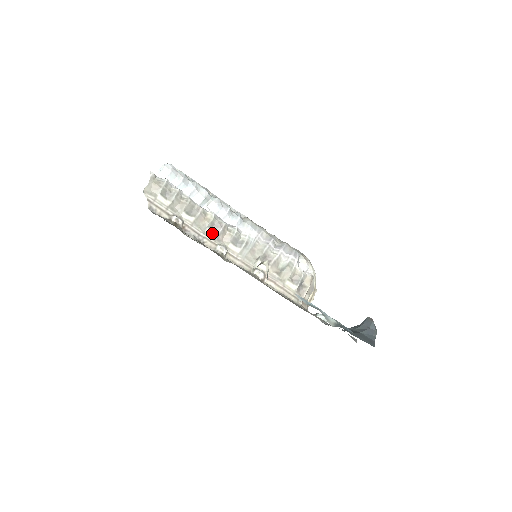
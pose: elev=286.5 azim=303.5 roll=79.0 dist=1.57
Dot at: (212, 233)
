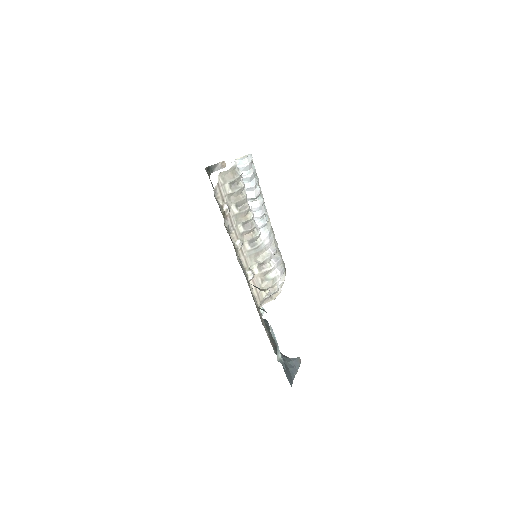
Dot at: (241, 228)
